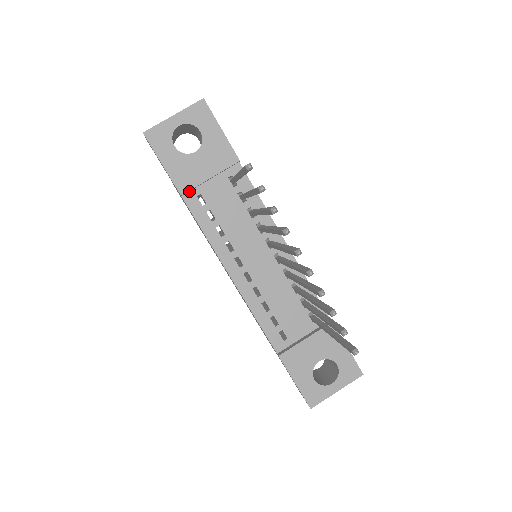
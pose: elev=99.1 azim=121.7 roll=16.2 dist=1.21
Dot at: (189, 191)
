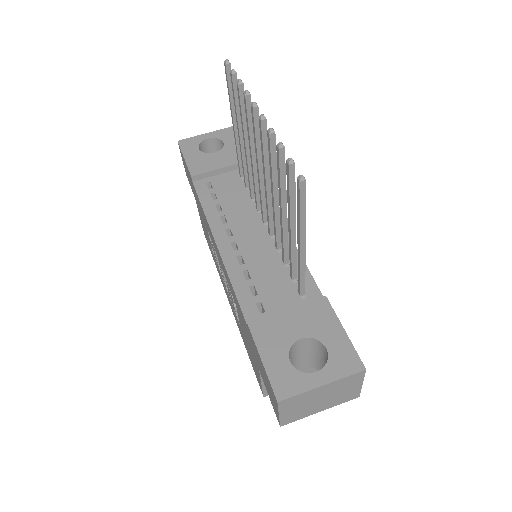
Dot at: (201, 179)
